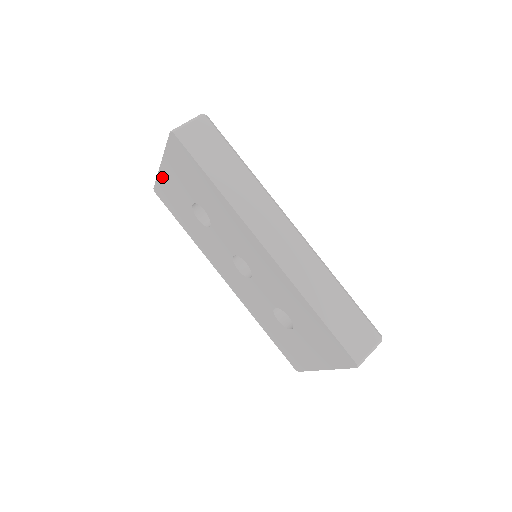
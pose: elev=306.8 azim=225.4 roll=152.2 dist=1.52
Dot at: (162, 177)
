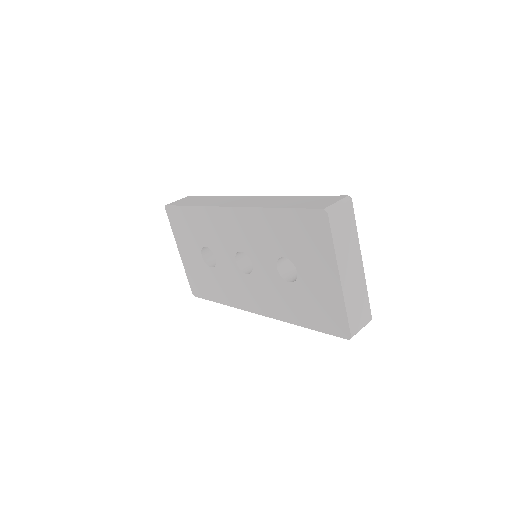
Dot at: (186, 266)
